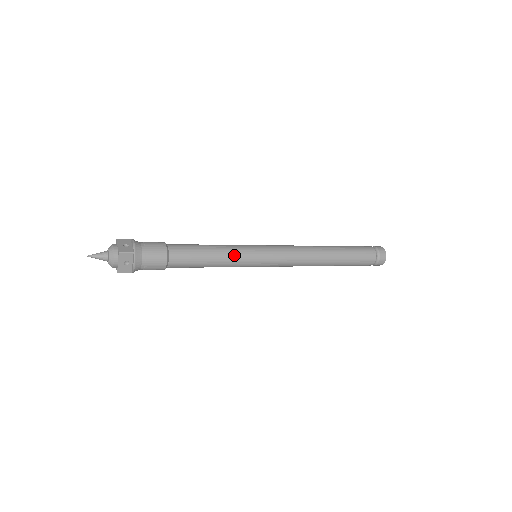
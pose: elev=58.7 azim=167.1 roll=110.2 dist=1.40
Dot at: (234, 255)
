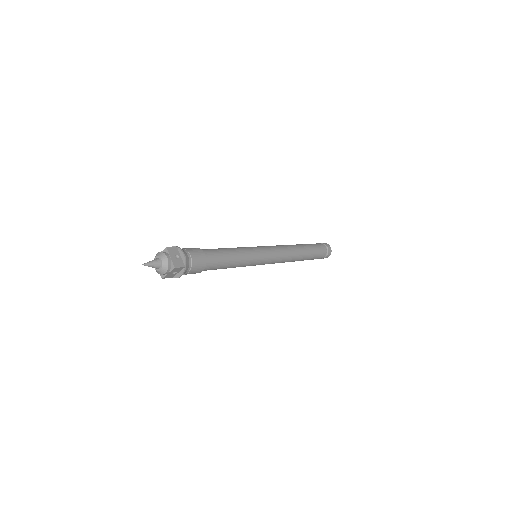
Dot at: (247, 261)
